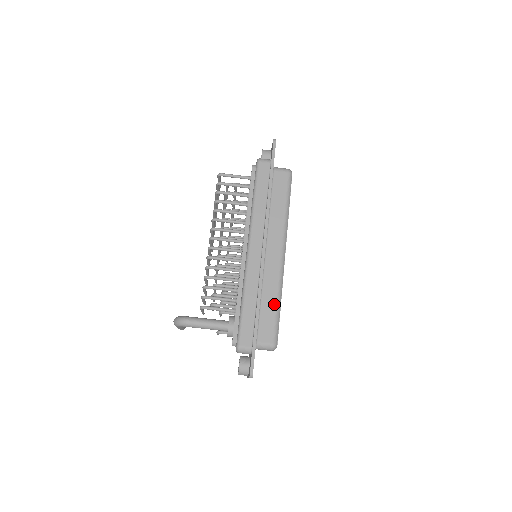
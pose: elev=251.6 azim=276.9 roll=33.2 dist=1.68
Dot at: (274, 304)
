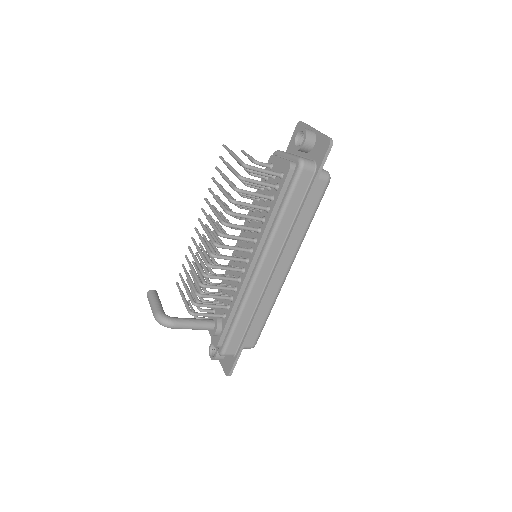
Dot at: (265, 316)
